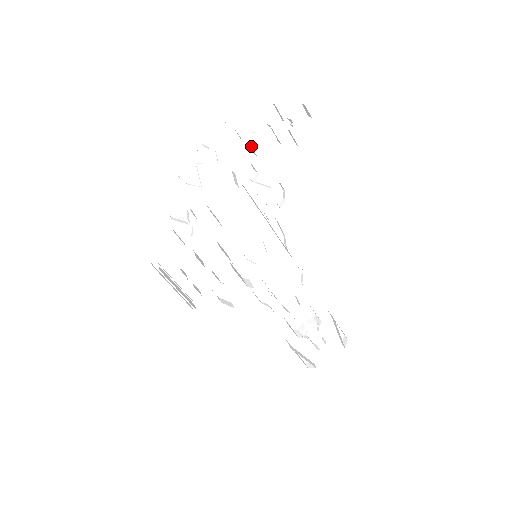
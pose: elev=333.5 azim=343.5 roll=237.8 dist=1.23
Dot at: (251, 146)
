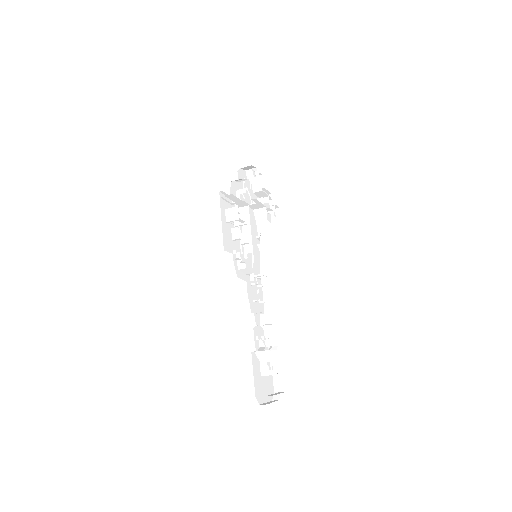
Dot at: occluded
